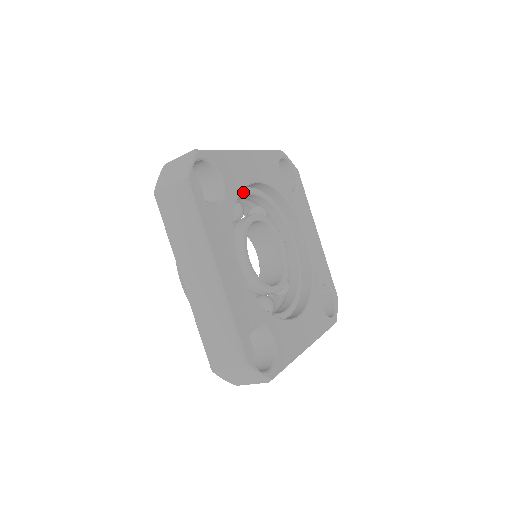
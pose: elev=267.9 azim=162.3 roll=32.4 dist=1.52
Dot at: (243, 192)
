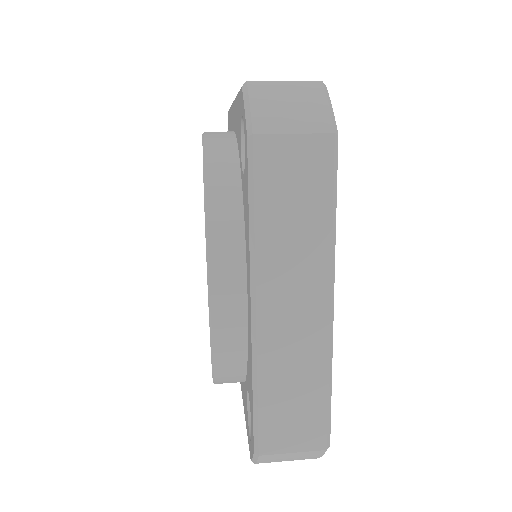
Dot at: occluded
